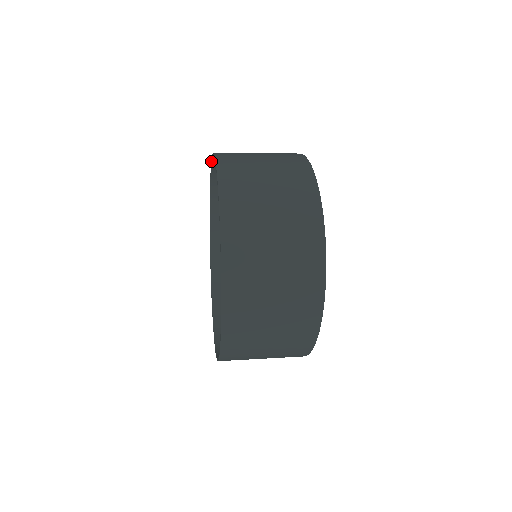
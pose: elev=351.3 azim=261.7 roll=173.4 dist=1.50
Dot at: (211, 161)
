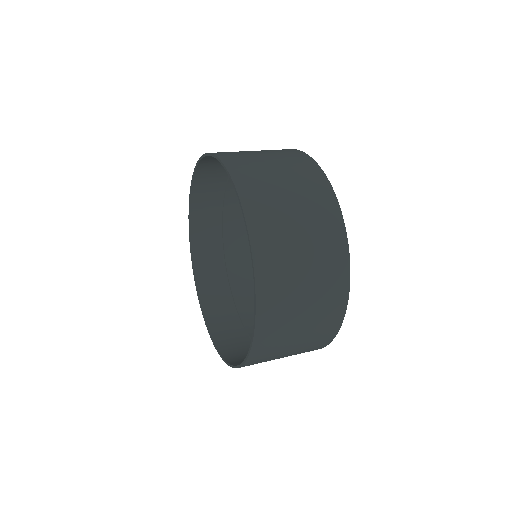
Dot at: (189, 209)
